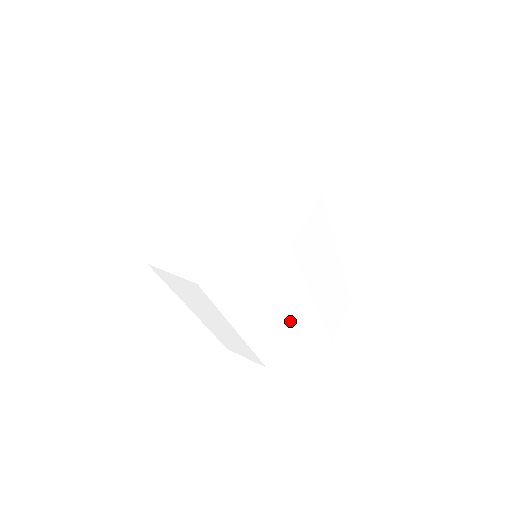
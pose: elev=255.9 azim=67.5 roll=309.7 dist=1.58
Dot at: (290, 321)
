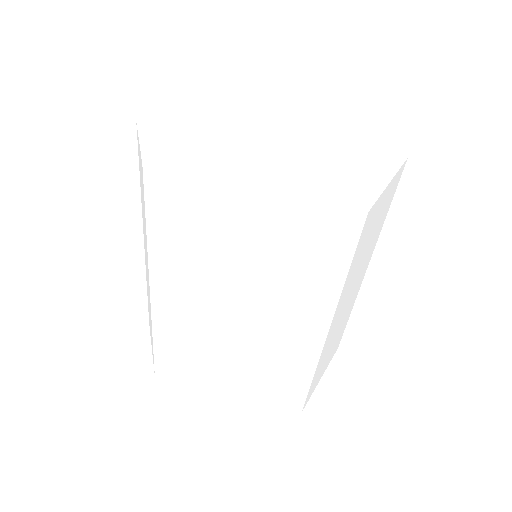
Dot at: (209, 339)
